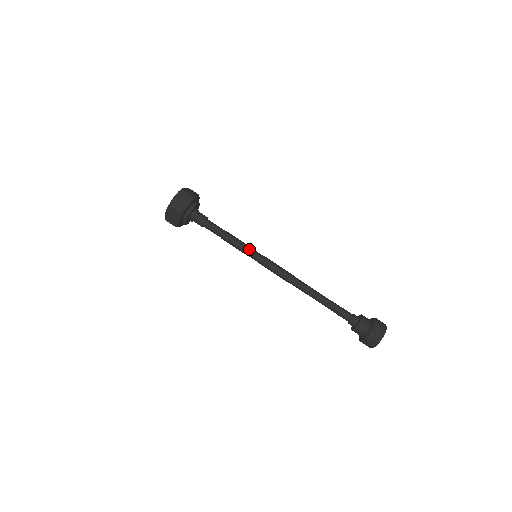
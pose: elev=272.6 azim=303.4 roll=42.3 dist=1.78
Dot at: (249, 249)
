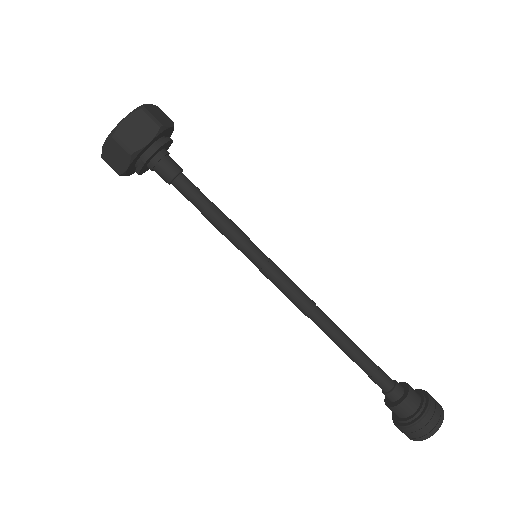
Dot at: (247, 242)
